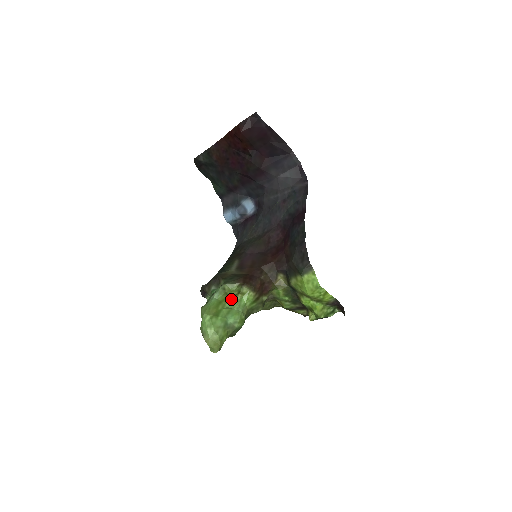
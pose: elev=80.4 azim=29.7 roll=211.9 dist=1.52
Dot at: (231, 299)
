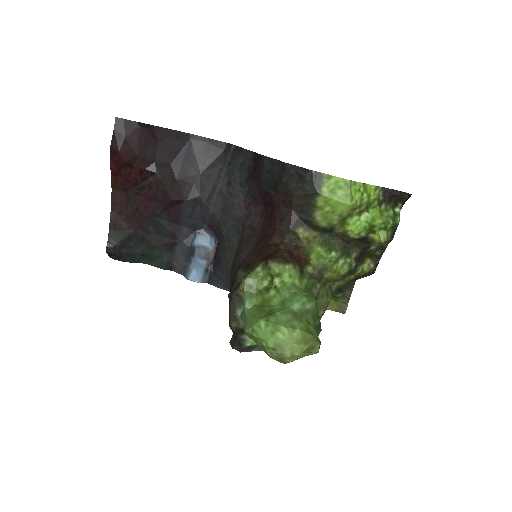
Dot at: (271, 297)
